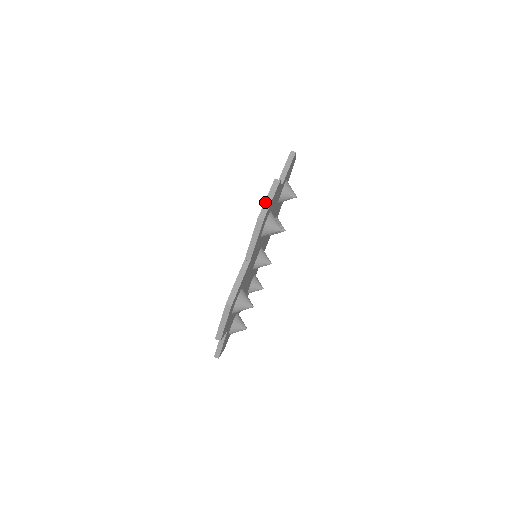
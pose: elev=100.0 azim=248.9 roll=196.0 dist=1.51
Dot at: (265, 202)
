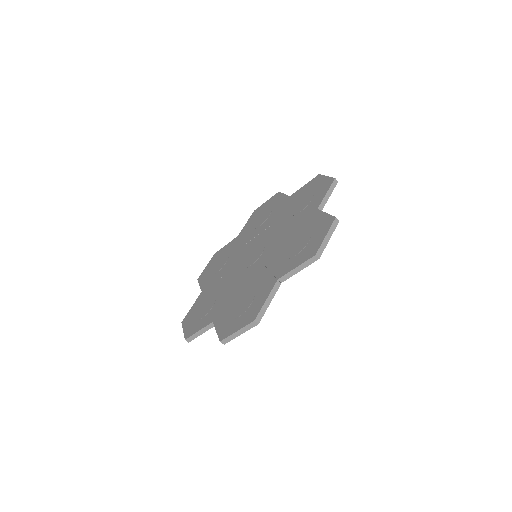
Dot at: (324, 240)
